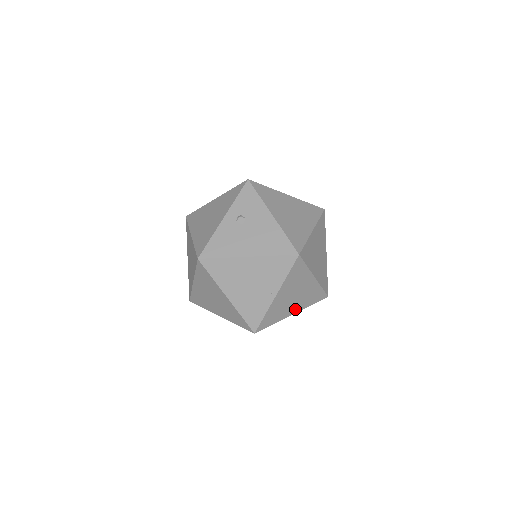
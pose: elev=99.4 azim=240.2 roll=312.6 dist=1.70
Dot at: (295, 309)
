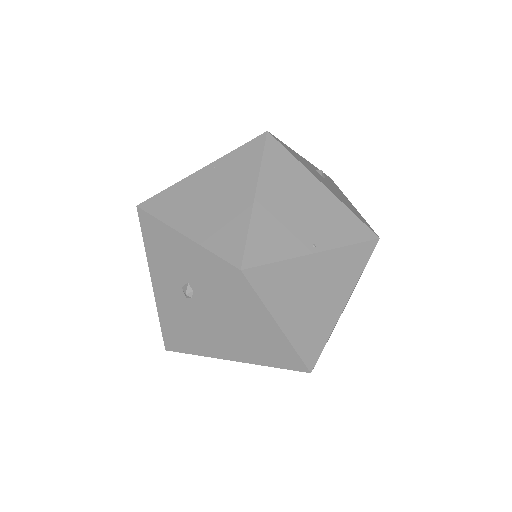
Dot at: (289, 322)
